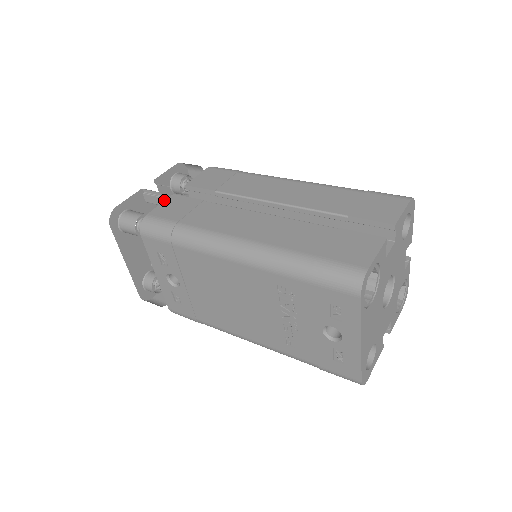
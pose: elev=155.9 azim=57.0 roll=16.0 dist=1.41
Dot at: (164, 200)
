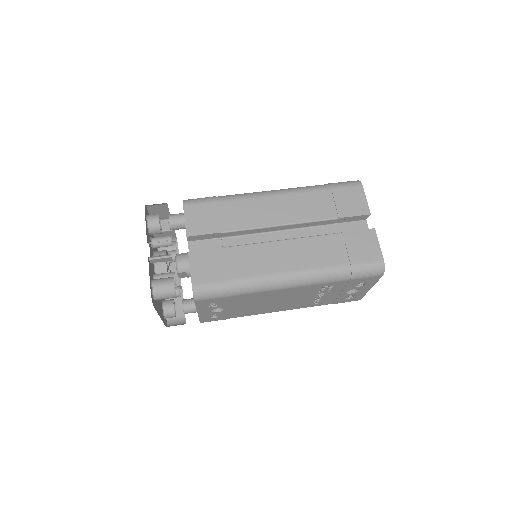
Dot at: (150, 248)
